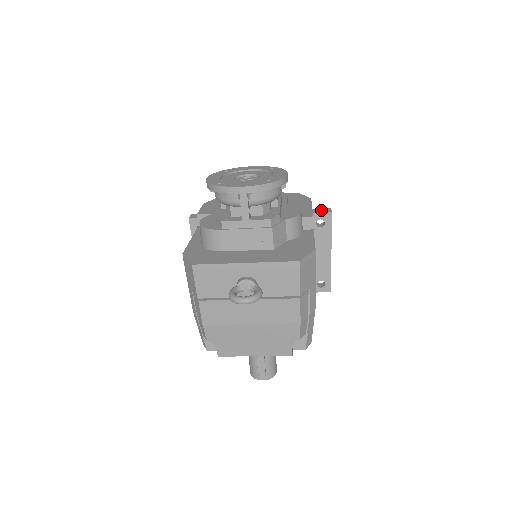
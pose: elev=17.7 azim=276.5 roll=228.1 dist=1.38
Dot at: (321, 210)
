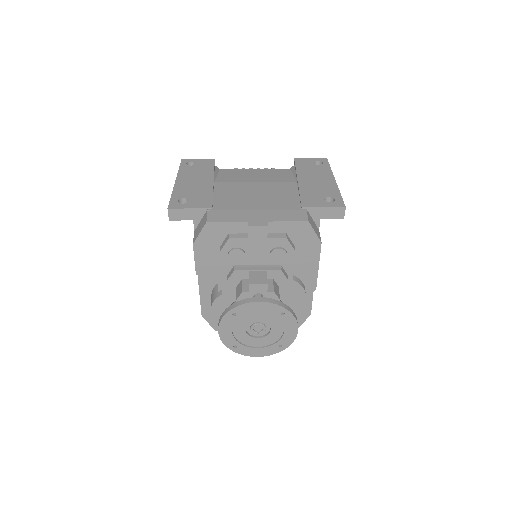
Dot at: (332, 214)
